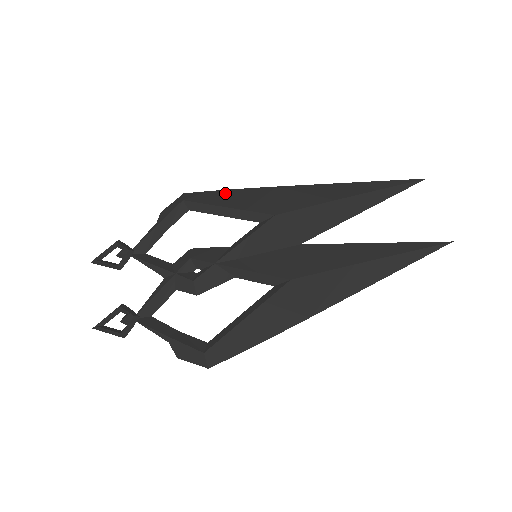
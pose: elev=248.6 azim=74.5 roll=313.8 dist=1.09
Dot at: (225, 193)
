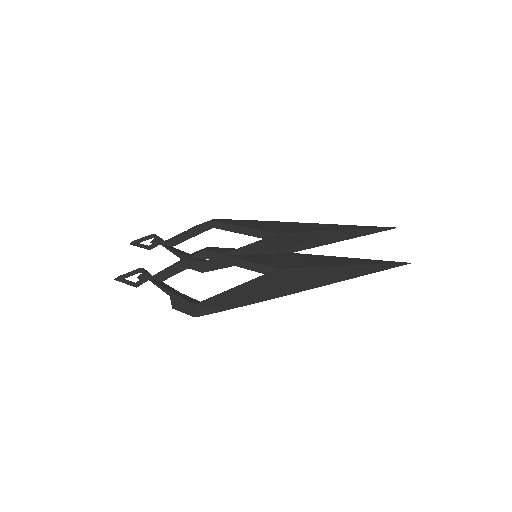
Dot at: (244, 221)
